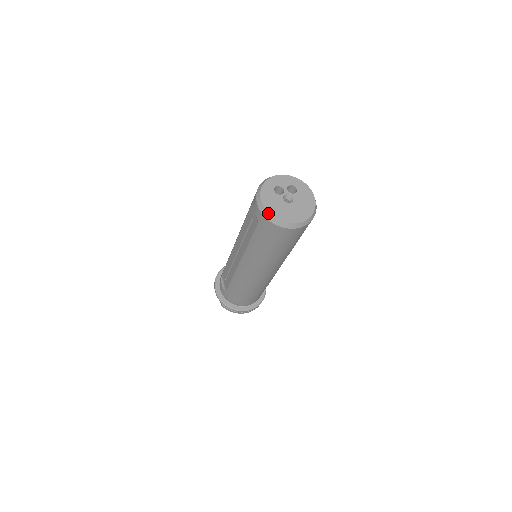
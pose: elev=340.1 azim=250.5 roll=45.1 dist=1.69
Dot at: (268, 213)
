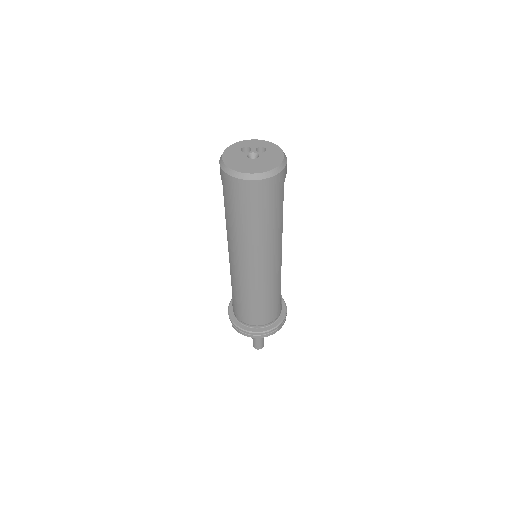
Dot at: (225, 165)
